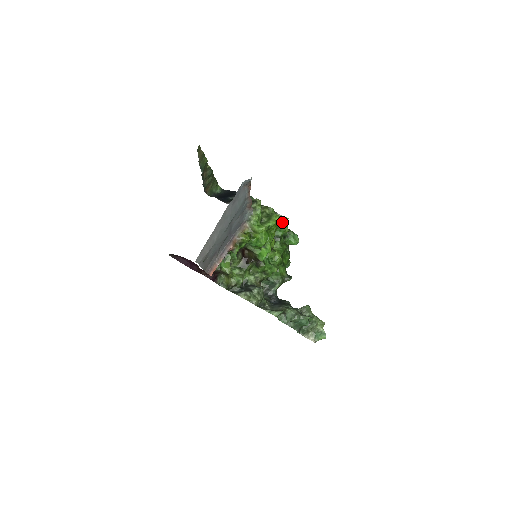
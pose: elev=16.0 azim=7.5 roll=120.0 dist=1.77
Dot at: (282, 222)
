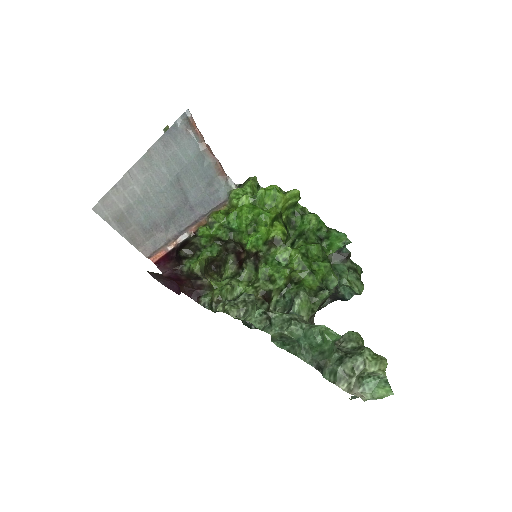
Dot at: (292, 200)
